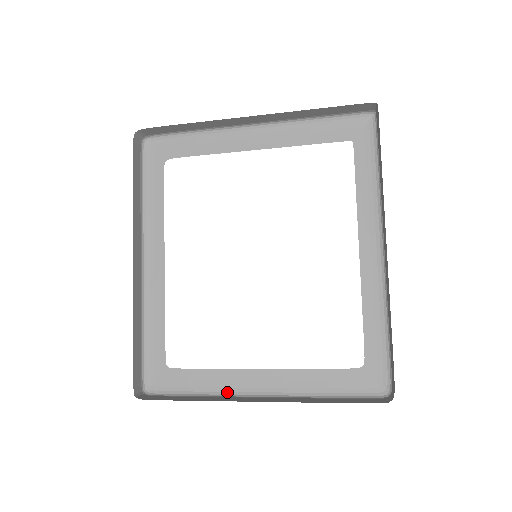
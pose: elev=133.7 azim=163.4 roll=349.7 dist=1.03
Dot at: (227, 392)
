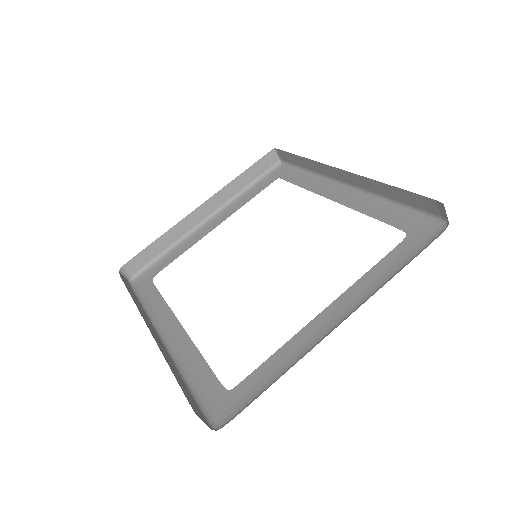
Dot at: (306, 352)
